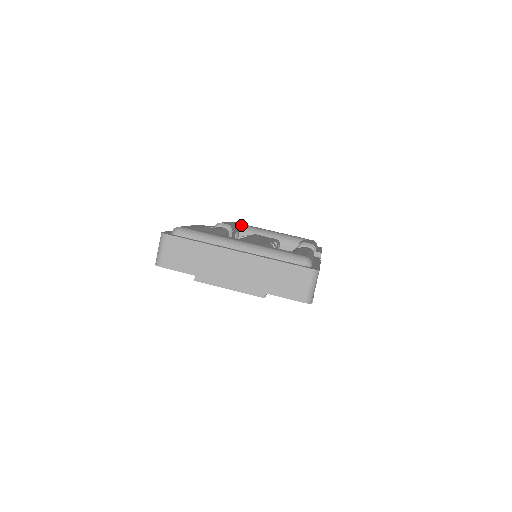
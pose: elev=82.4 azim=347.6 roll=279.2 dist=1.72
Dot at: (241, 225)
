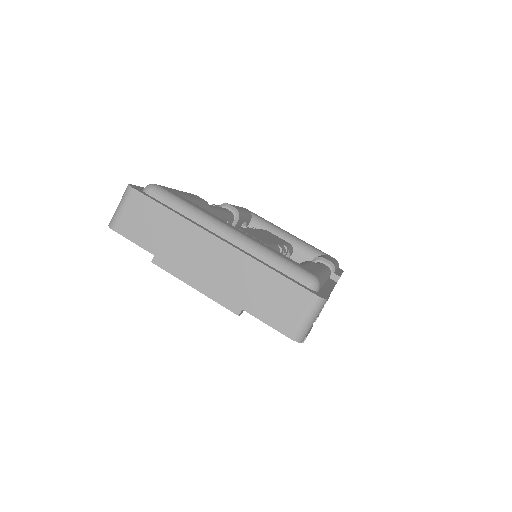
Dot at: (254, 215)
